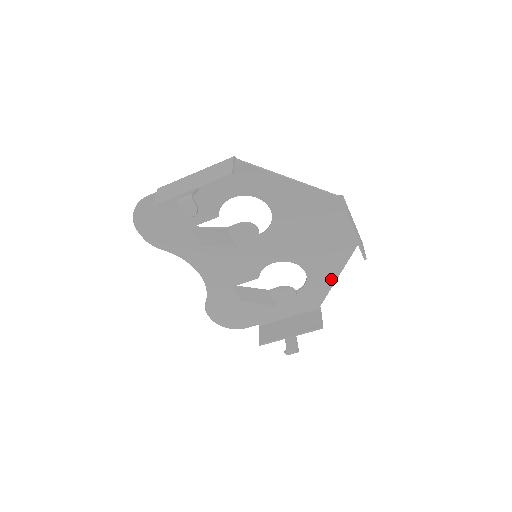
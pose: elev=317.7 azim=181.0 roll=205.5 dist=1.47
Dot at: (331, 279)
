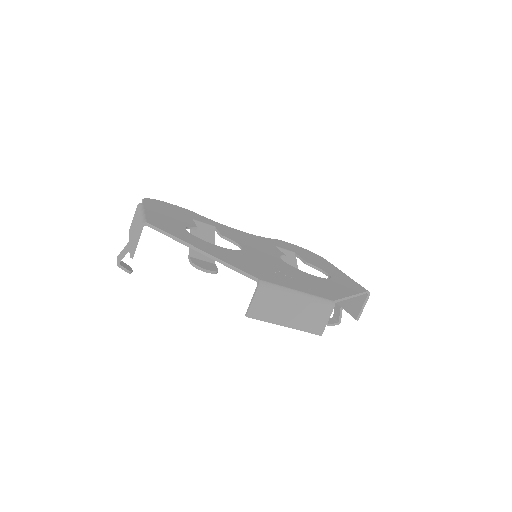
Dot at: occluded
